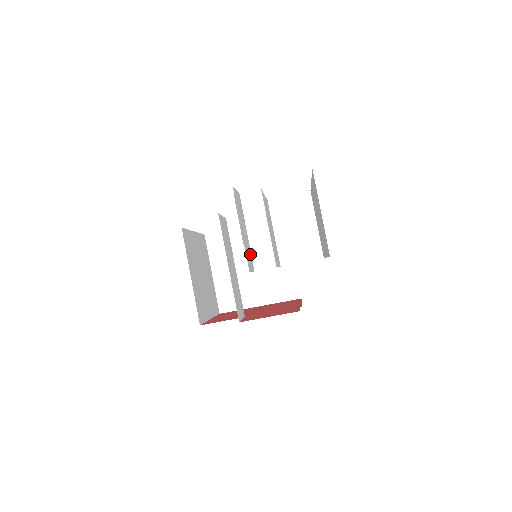
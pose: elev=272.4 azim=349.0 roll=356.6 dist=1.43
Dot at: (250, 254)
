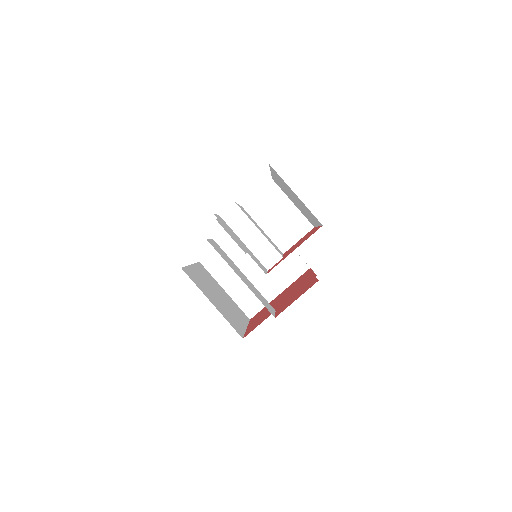
Dot at: (256, 259)
